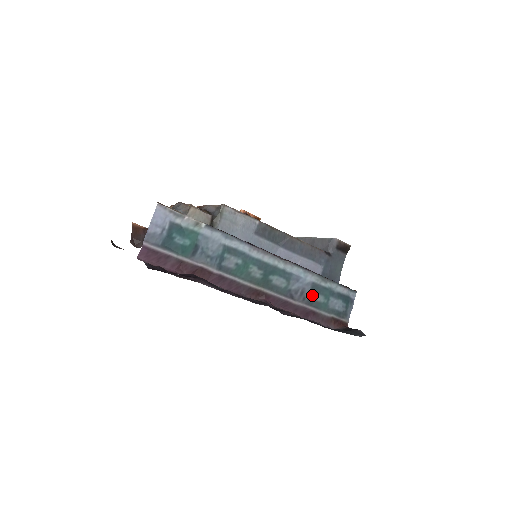
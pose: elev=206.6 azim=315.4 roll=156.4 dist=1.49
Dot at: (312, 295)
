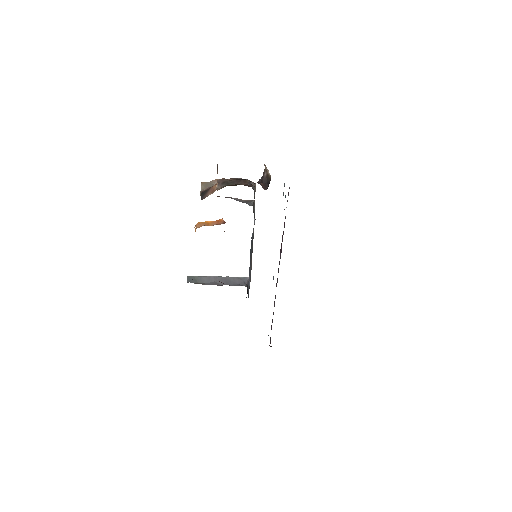
Dot at: occluded
